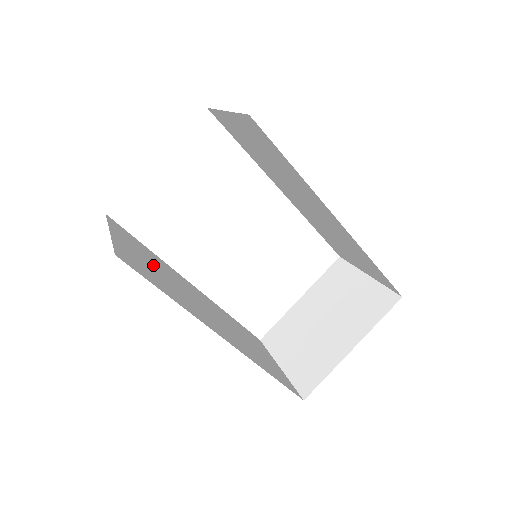
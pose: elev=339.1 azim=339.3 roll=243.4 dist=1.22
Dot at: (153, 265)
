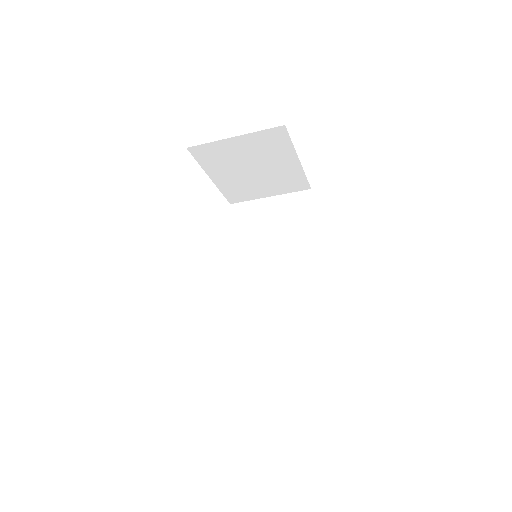
Dot at: occluded
